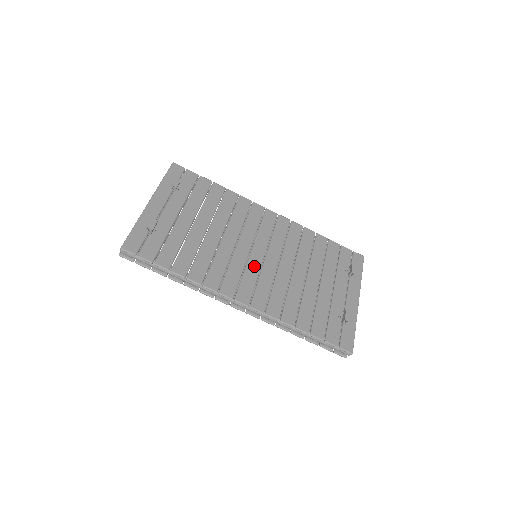
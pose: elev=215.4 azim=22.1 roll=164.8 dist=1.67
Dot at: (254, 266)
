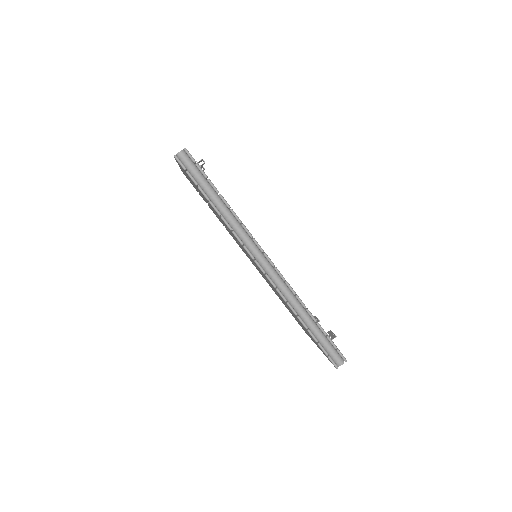
Dot at: occluded
